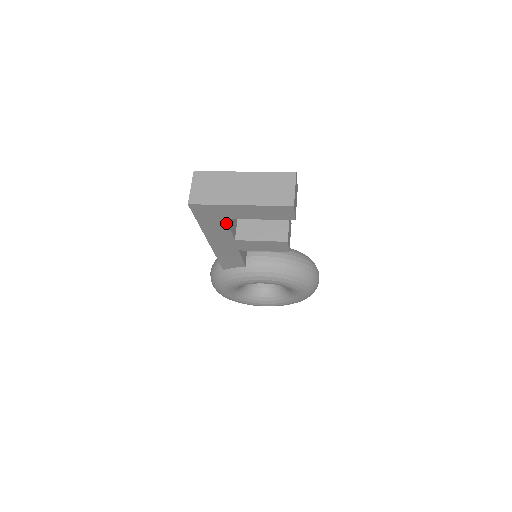
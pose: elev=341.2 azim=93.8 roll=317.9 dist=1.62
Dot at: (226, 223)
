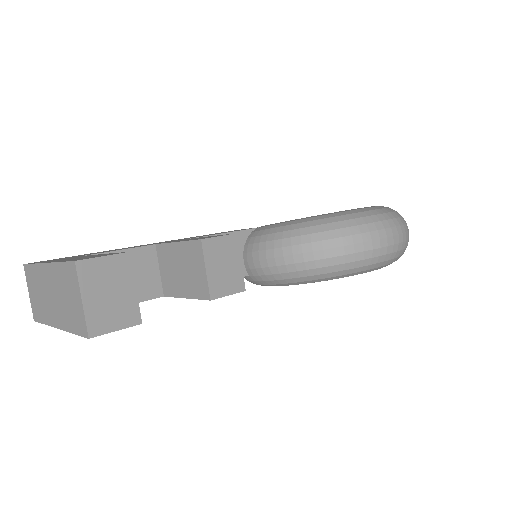
Dot at: occluded
